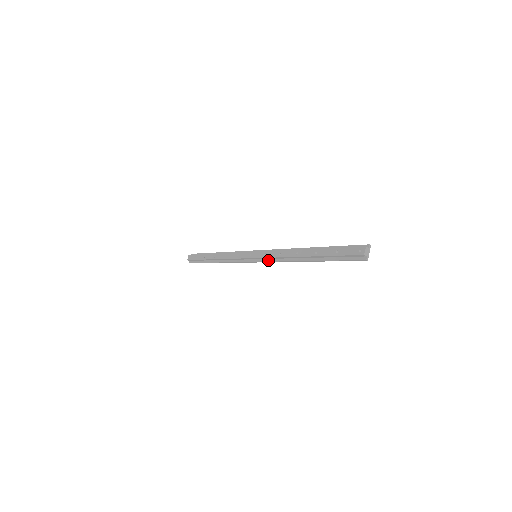
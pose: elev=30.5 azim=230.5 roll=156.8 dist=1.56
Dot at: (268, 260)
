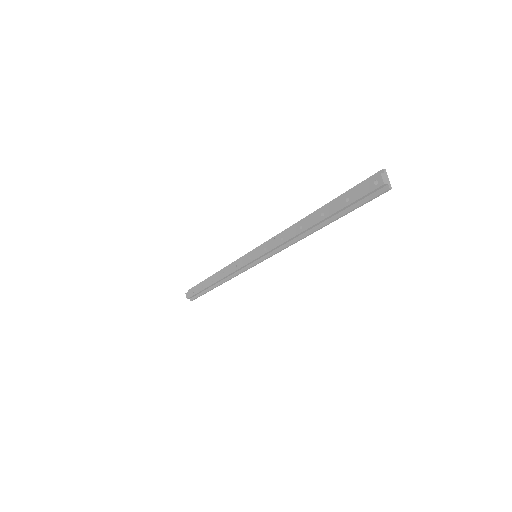
Dot at: (272, 253)
